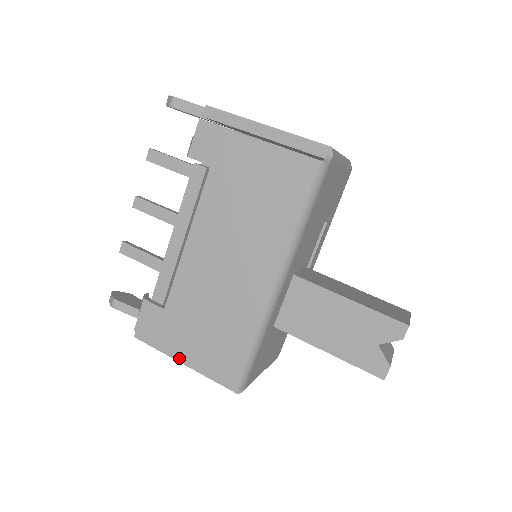
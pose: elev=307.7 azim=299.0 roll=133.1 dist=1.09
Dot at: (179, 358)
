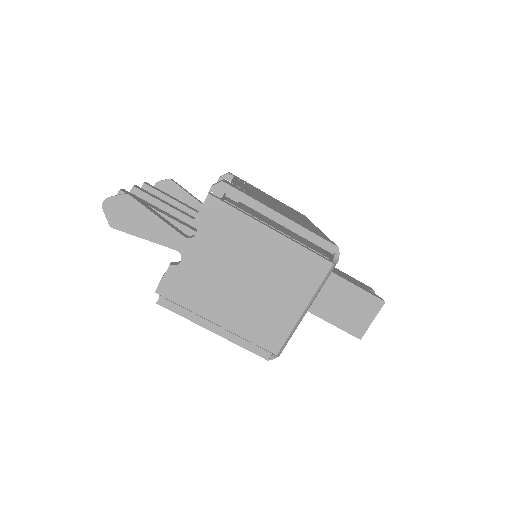
Dot at: occluded
